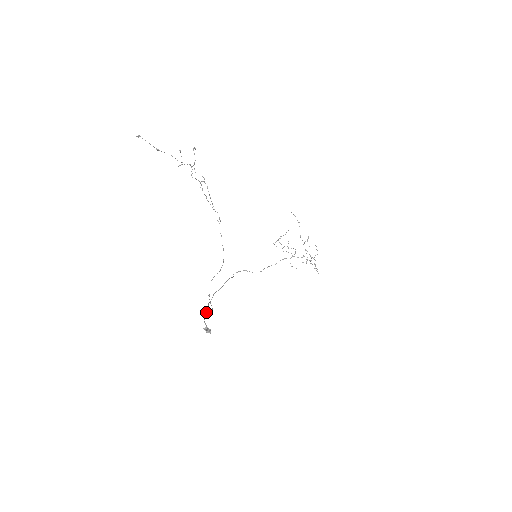
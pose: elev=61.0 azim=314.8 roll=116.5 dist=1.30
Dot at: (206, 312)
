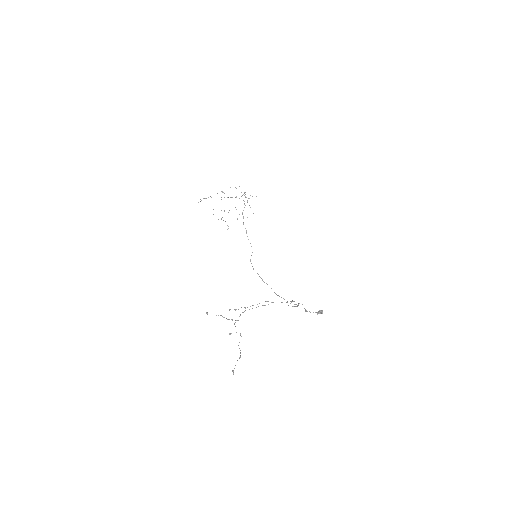
Dot at: (305, 311)
